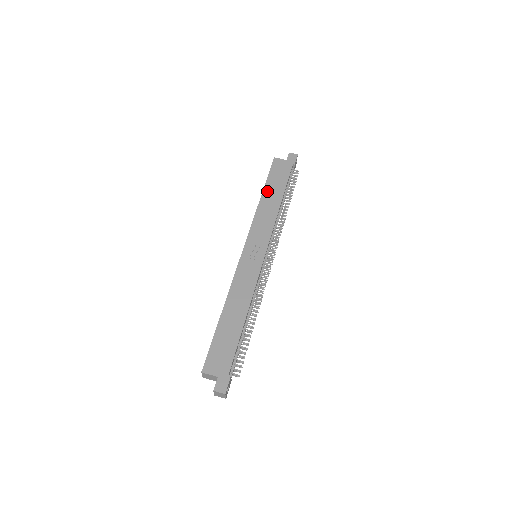
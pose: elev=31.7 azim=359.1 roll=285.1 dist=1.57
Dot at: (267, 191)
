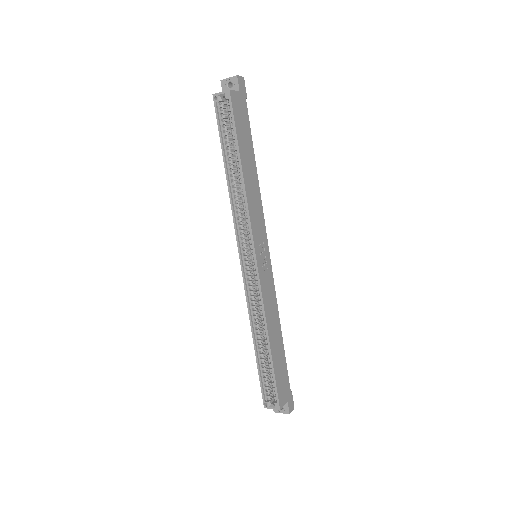
Dot at: (244, 158)
